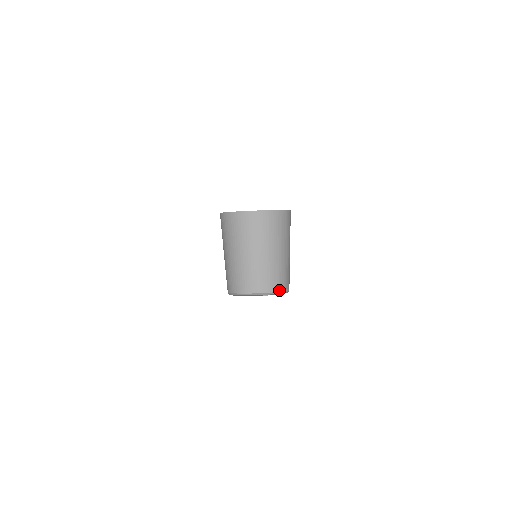
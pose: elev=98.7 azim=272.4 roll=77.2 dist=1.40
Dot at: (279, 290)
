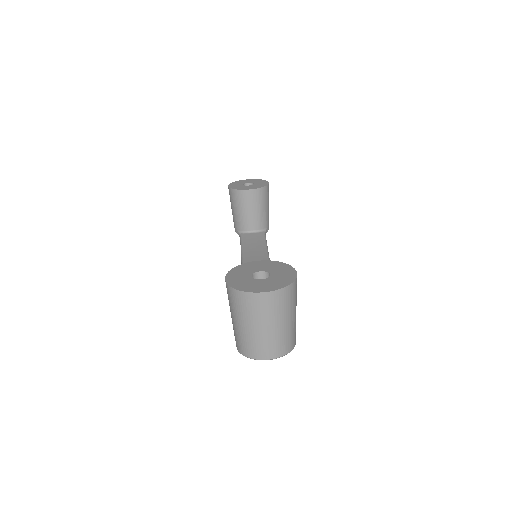
Dot at: (287, 353)
